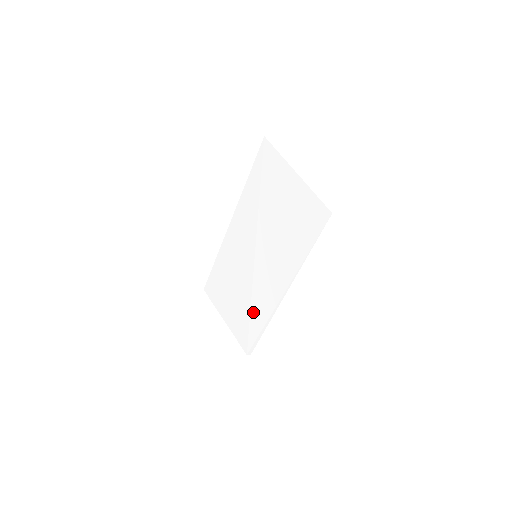
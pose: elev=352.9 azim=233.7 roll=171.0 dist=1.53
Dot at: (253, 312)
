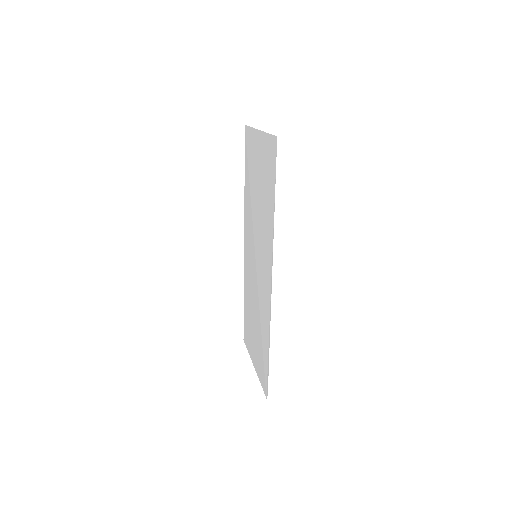
Dot at: (262, 330)
